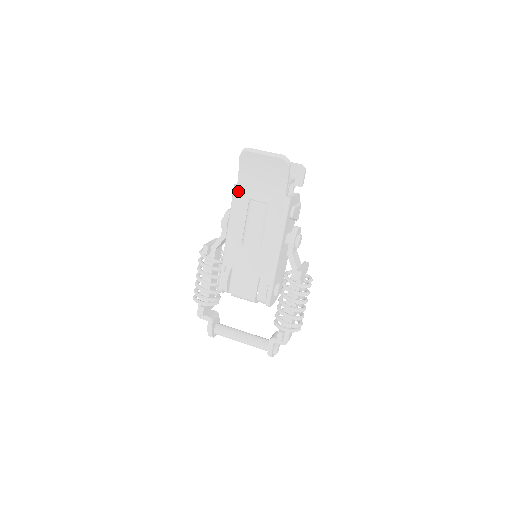
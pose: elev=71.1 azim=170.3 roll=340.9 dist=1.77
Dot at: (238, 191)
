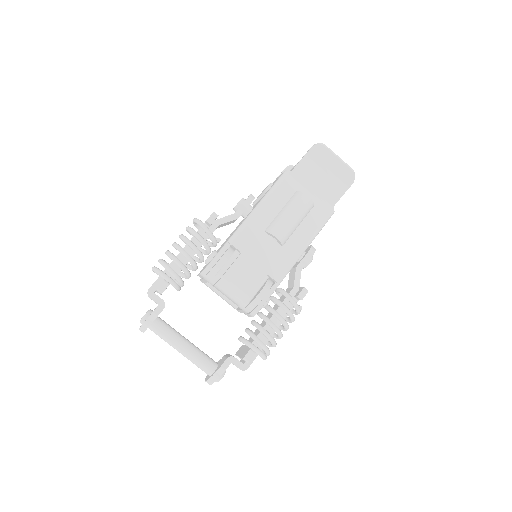
Dot at: (289, 178)
